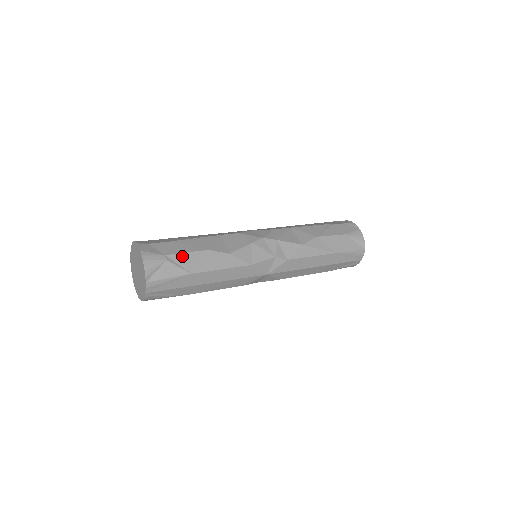
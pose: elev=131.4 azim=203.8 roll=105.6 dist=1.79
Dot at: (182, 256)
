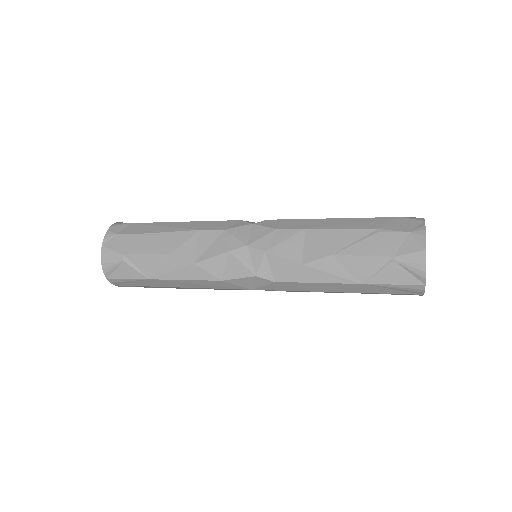
Dot at: (141, 258)
